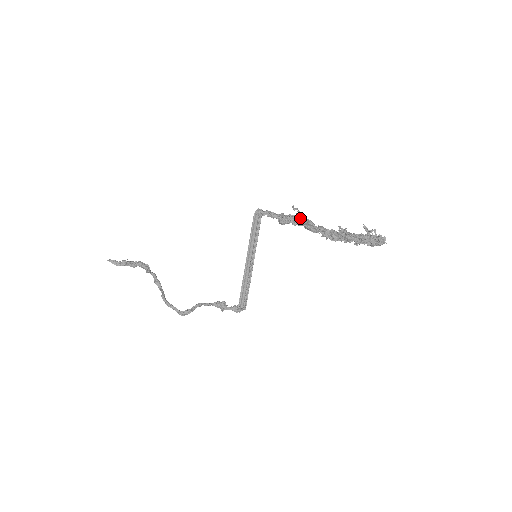
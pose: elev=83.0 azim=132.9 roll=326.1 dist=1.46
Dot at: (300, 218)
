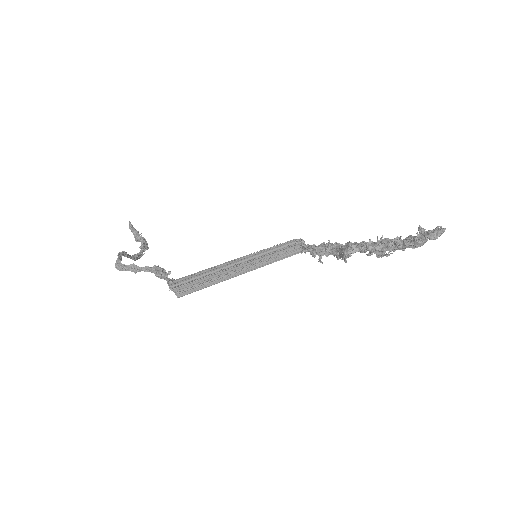
Dot at: (340, 246)
